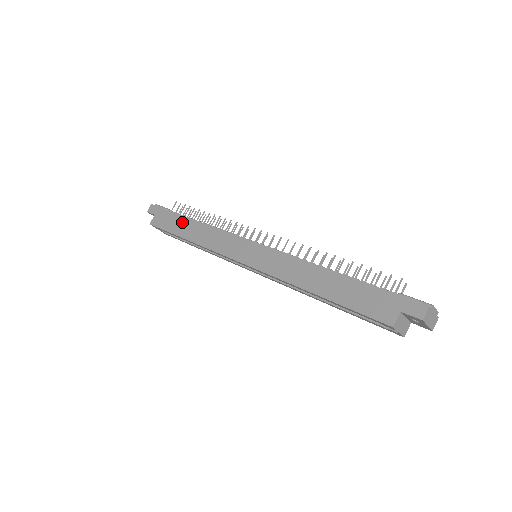
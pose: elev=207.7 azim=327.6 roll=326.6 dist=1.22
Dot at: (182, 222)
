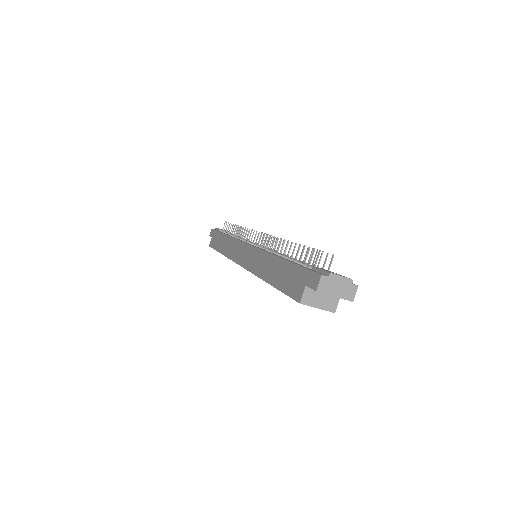
Dot at: (221, 239)
